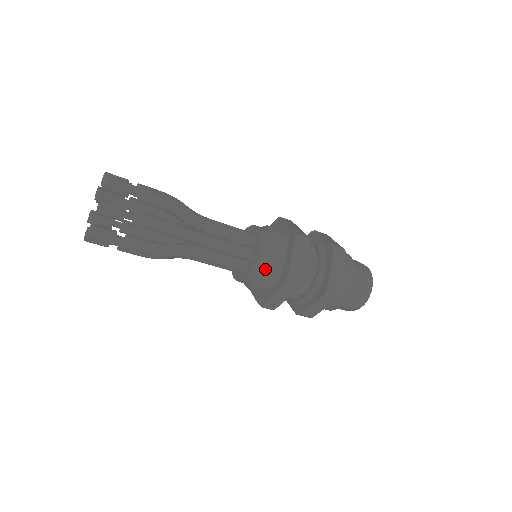
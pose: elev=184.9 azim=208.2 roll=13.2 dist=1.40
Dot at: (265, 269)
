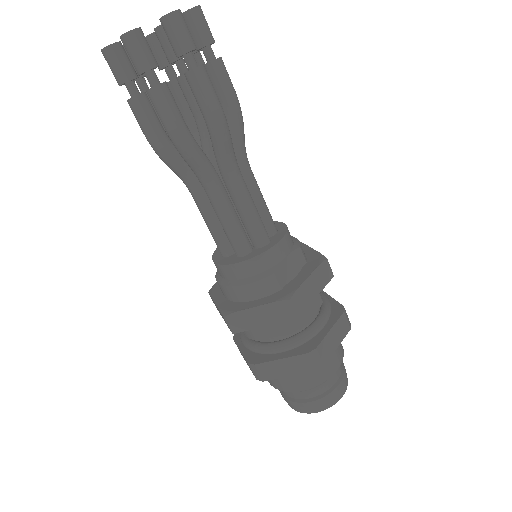
Dot at: (269, 268)
